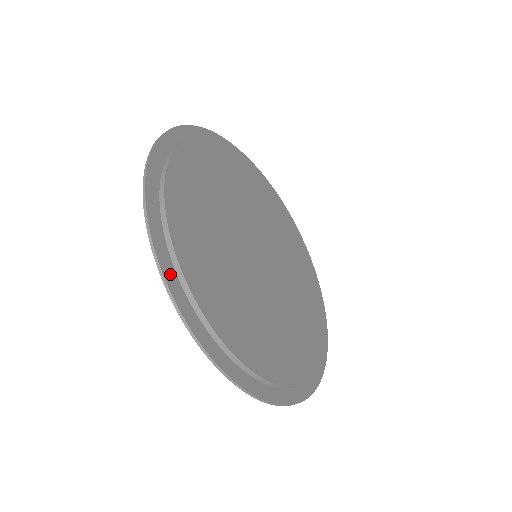
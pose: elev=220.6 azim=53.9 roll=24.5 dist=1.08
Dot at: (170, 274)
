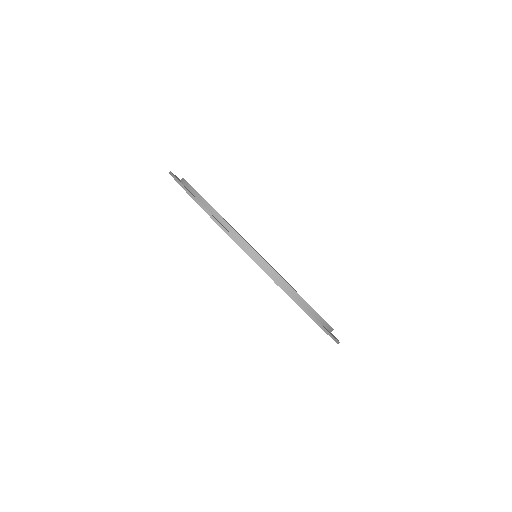
Dot at: (246, 250)
